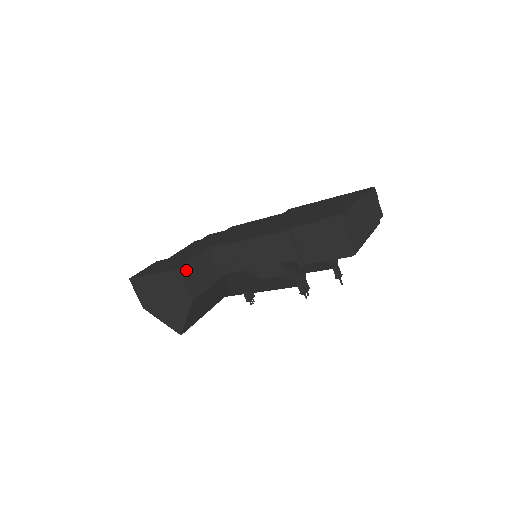
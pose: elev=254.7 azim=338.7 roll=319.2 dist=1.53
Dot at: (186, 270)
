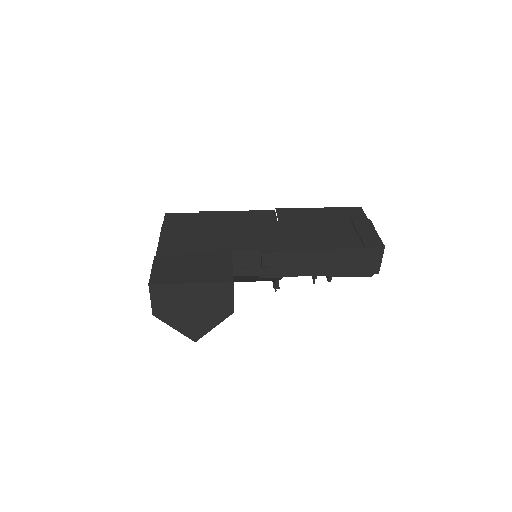
Dot at: occluded
